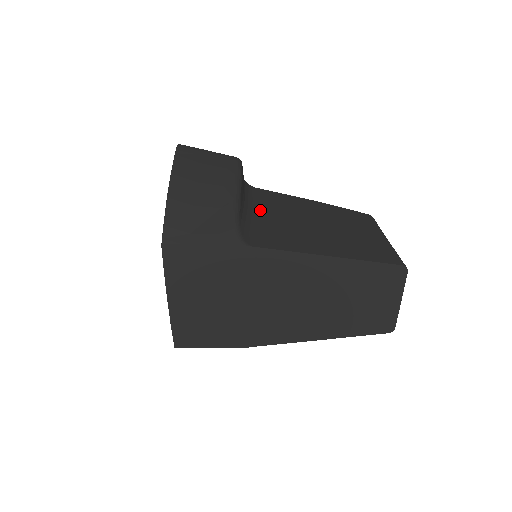
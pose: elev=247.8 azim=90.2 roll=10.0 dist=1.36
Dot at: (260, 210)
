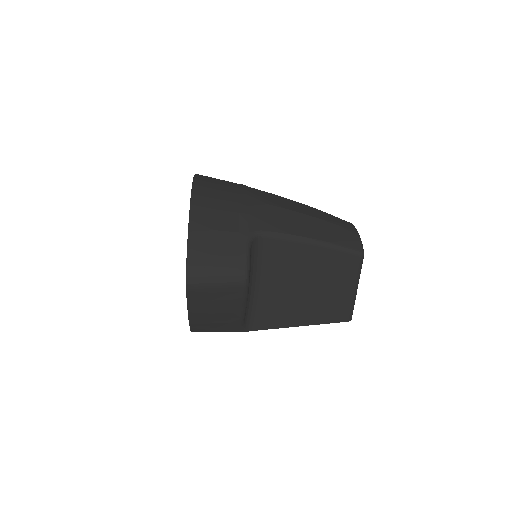
Dot at: (262, 282)
